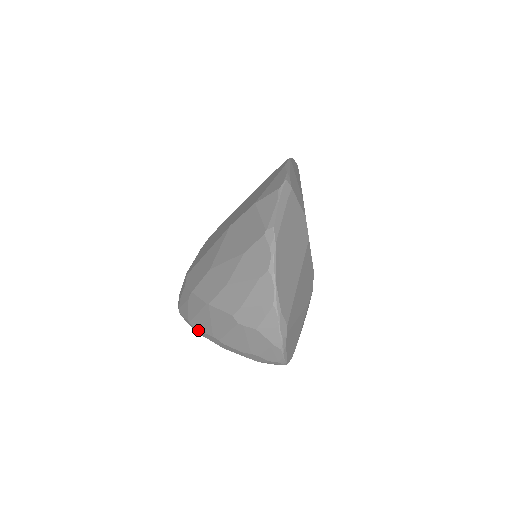
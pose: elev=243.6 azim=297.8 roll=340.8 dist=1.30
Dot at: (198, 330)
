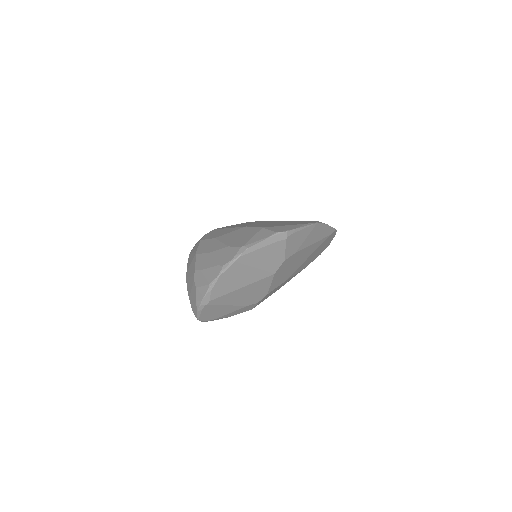
Dot at: occluded
